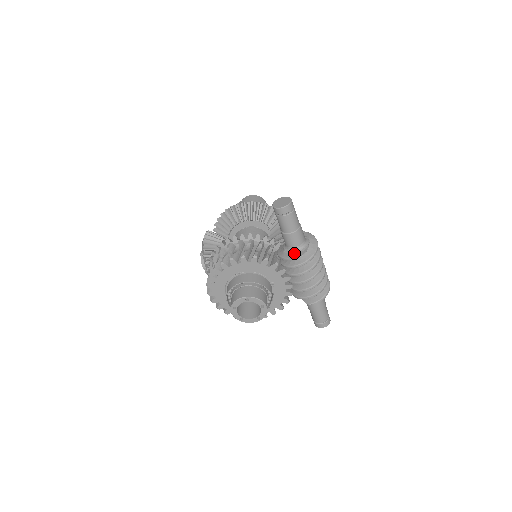
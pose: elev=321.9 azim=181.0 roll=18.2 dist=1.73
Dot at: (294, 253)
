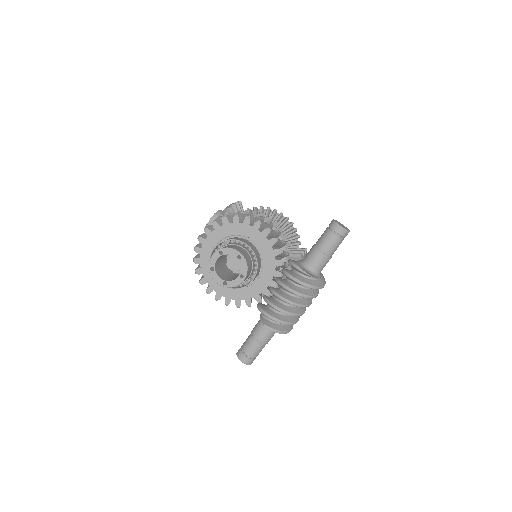
Dot at: (306, 269)
